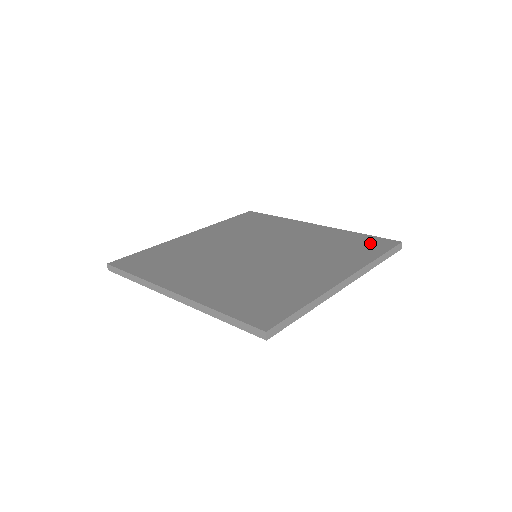
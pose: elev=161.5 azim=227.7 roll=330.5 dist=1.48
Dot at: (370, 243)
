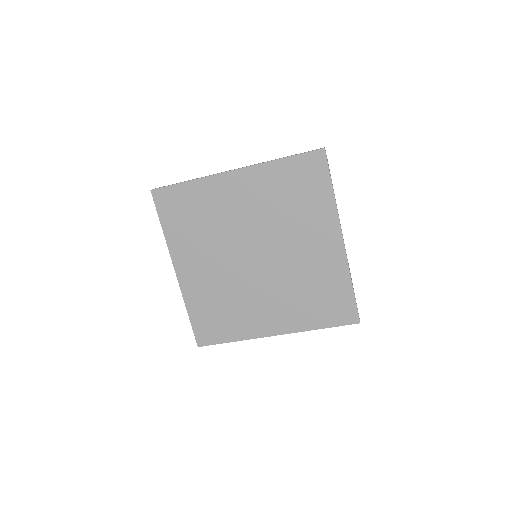
Dot at: occluded
